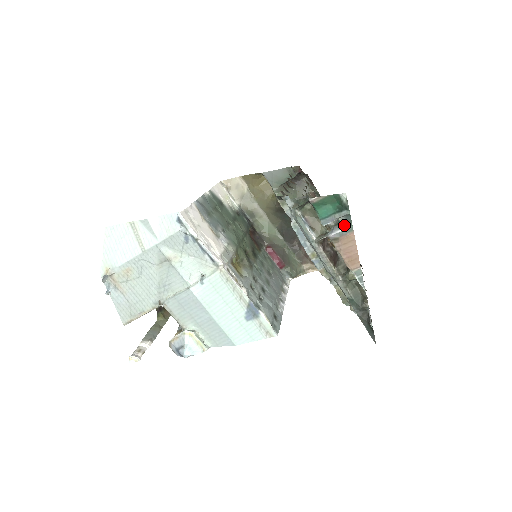
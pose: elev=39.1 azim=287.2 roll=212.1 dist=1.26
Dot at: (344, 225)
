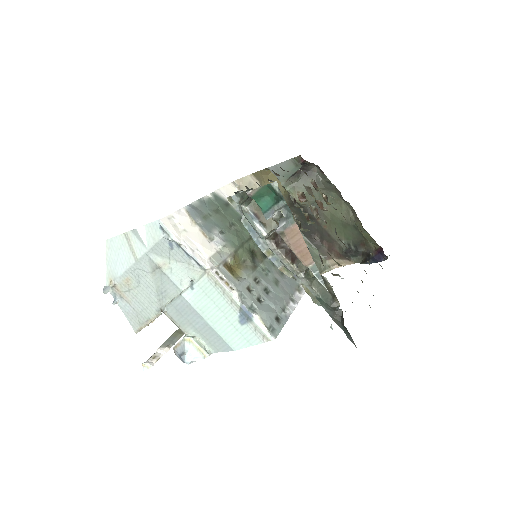
Dot at: (286, 217)
